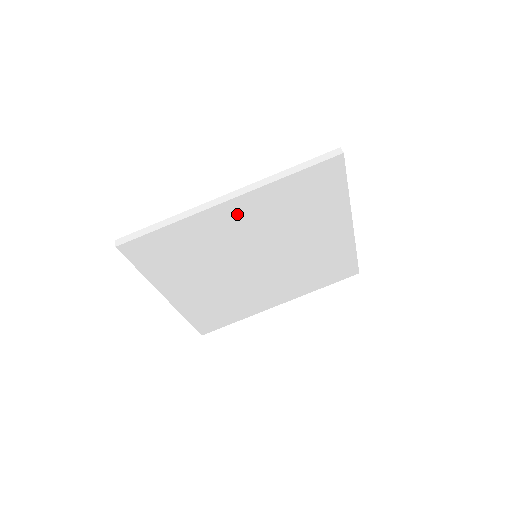
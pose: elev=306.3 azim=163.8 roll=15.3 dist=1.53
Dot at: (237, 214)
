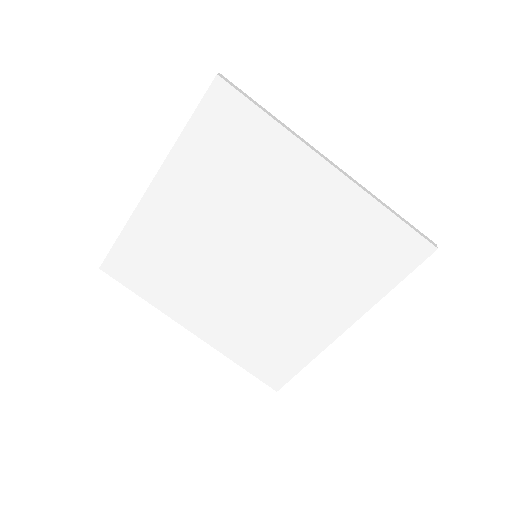
Dot at: (172, 198)
